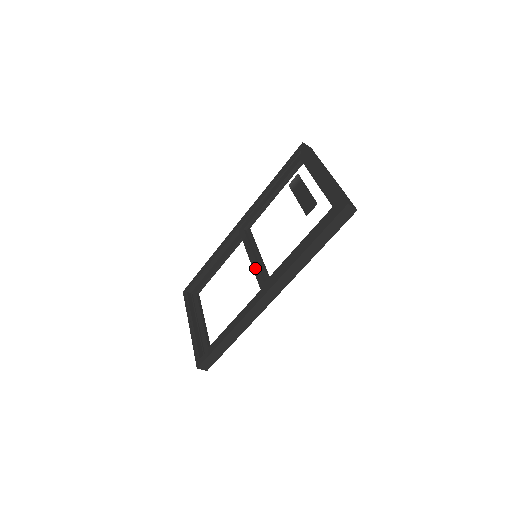
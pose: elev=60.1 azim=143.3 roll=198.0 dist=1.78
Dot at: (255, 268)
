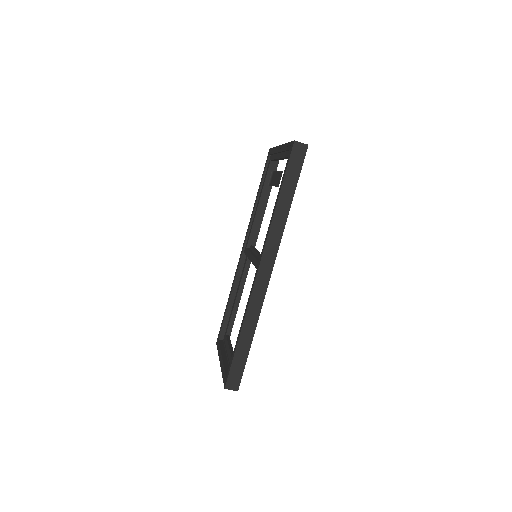
Dot at: (253, 261)
